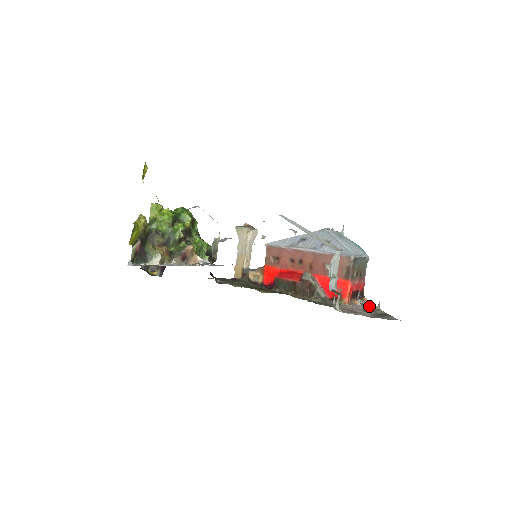
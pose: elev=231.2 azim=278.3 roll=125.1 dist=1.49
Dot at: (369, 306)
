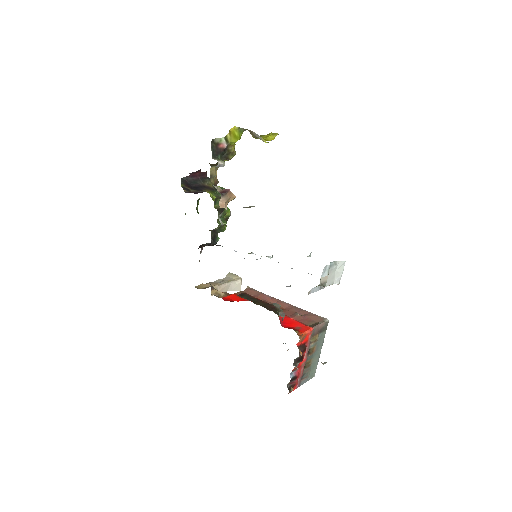
Dot at: occluded
